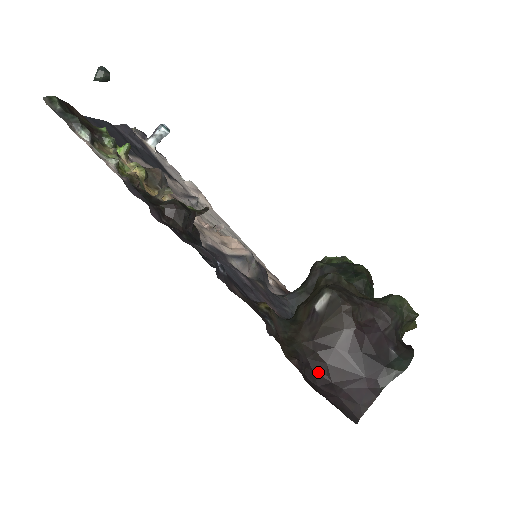
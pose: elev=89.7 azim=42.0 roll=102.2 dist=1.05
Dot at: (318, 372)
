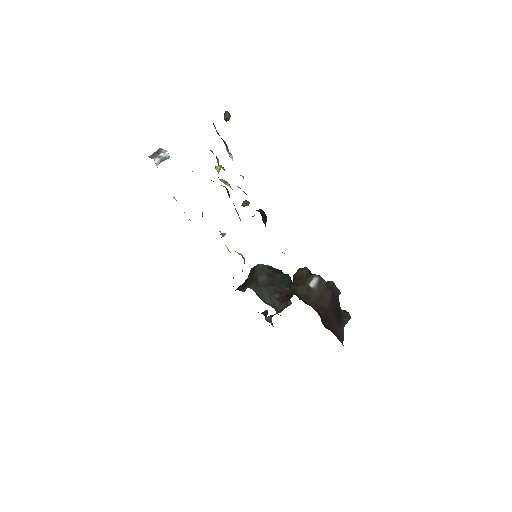
Dot at: (323, 321)
